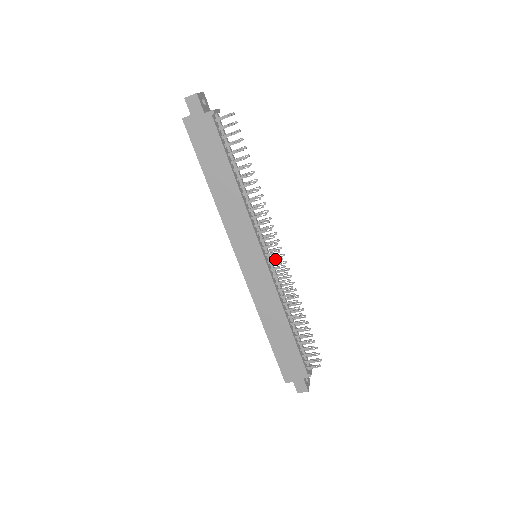
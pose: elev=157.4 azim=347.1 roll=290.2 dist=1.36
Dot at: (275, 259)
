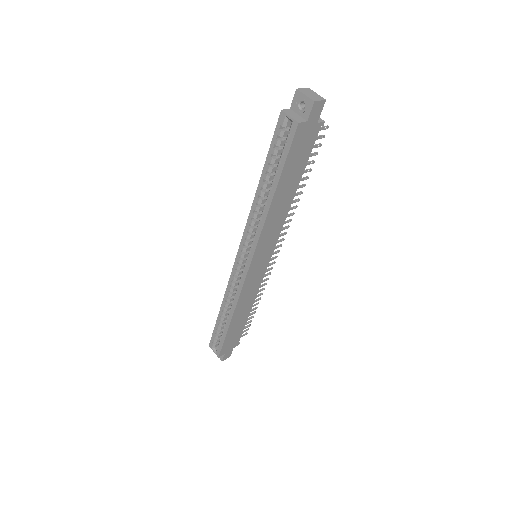
Dot at: (273, 258)
